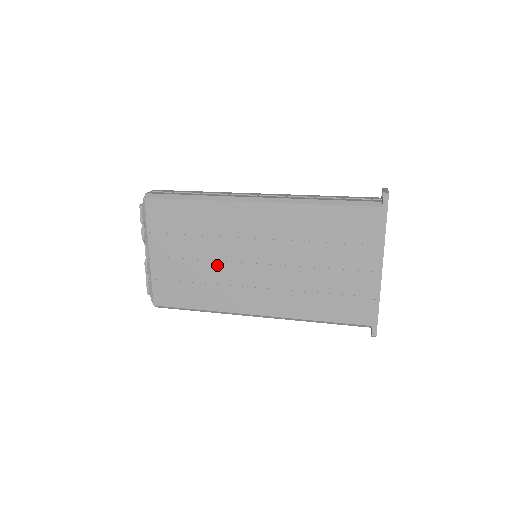
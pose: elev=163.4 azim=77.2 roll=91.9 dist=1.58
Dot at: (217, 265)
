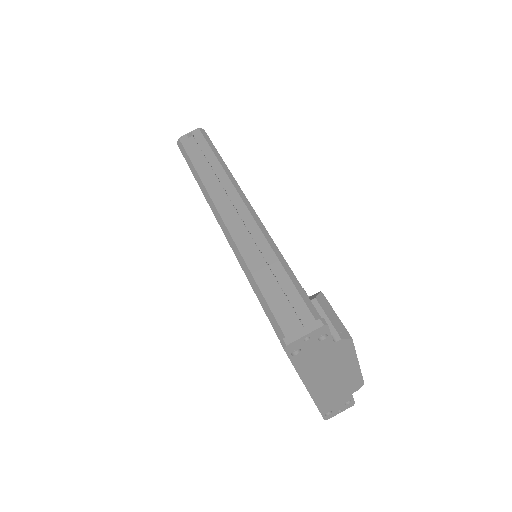
Dot at: occluded
